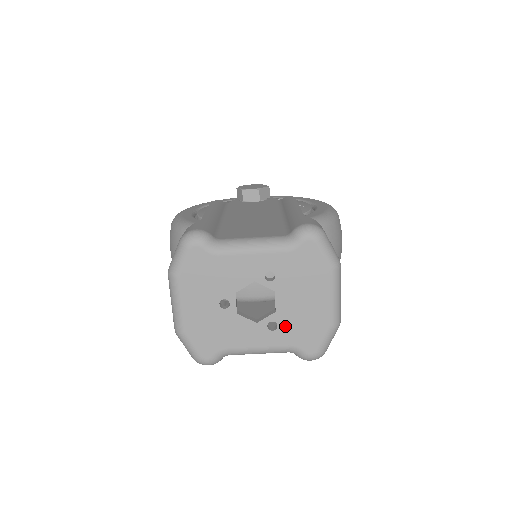
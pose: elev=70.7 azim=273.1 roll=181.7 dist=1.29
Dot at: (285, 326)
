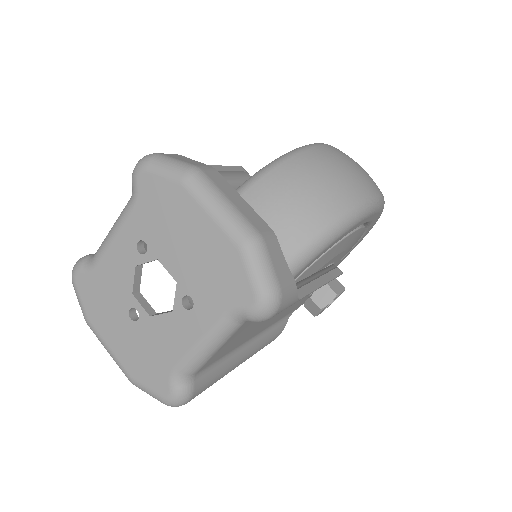
Dot at: (198, 292)
